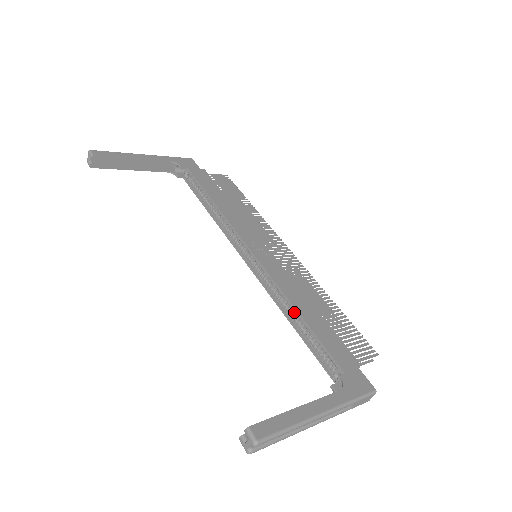
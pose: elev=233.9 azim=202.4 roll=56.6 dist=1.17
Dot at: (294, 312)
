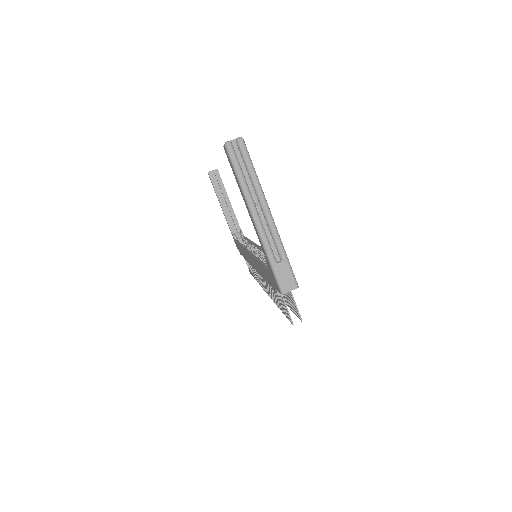
Dot at: occluded
